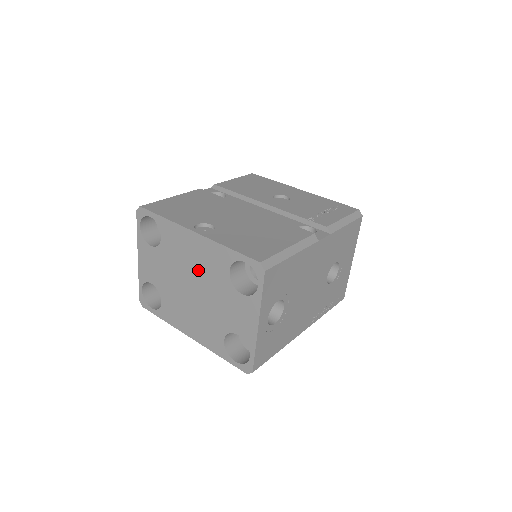
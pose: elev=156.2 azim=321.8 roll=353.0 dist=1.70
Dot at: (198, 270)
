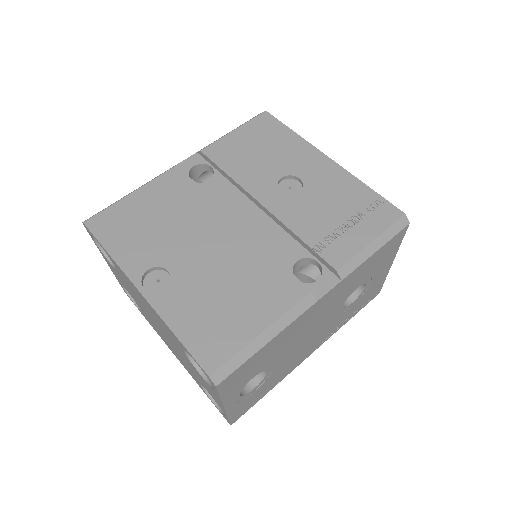
Dot at: (157, 321)
